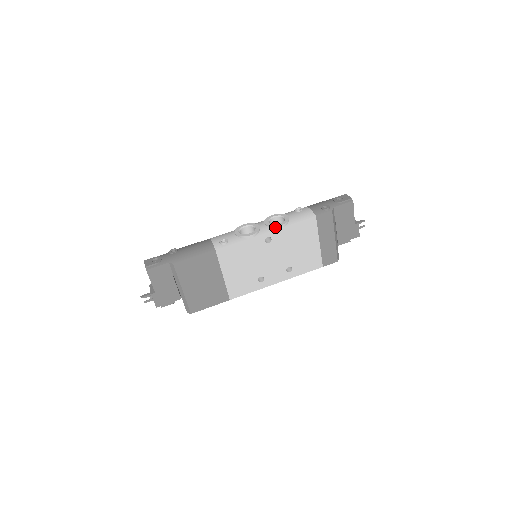
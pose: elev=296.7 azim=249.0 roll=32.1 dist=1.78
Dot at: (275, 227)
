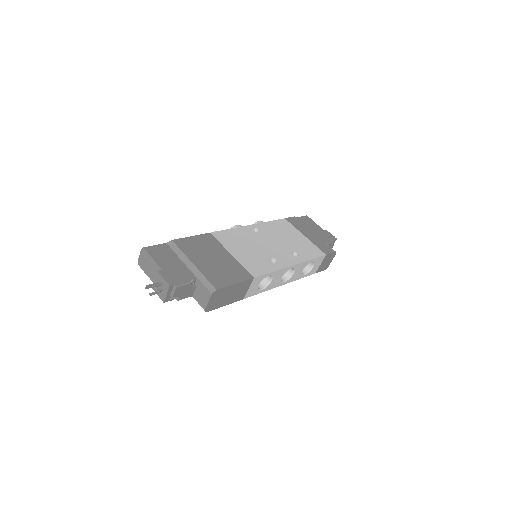
Dot at: (255, 223)
